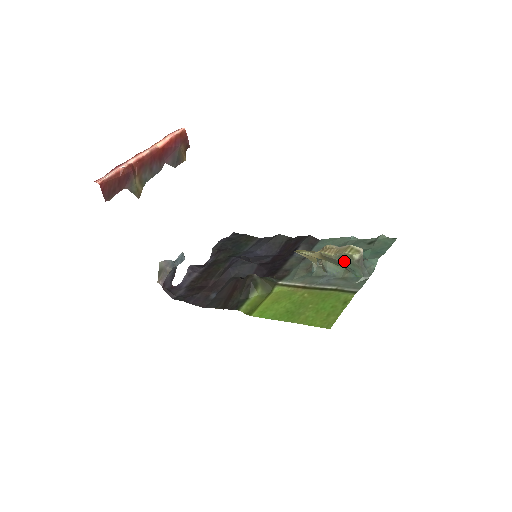
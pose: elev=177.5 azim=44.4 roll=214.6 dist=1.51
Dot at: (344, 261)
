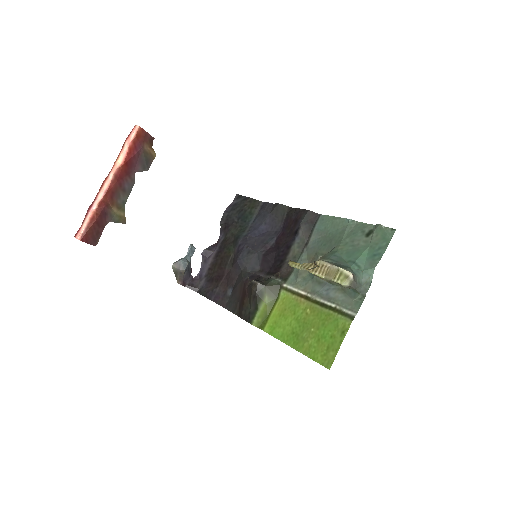
Dot at: (336, 285)
